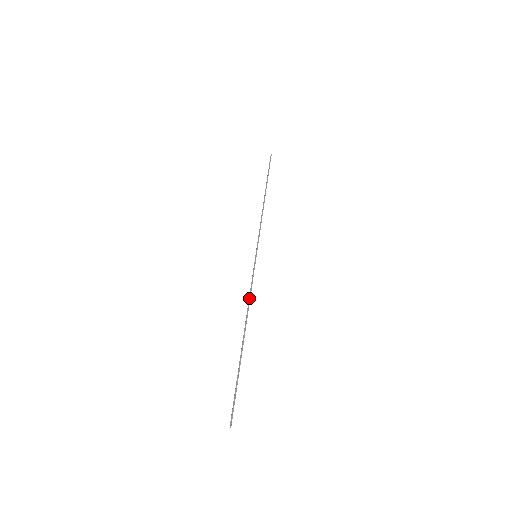
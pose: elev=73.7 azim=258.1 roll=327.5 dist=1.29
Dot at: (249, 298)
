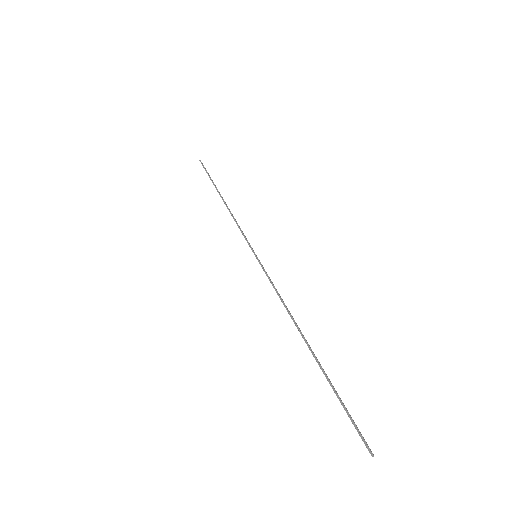
Dot at: (281, 301)
